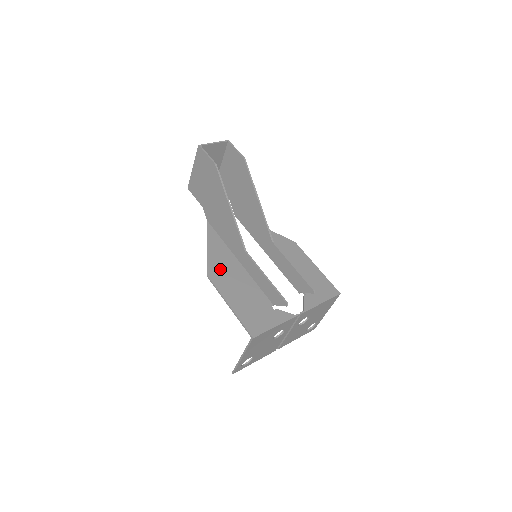
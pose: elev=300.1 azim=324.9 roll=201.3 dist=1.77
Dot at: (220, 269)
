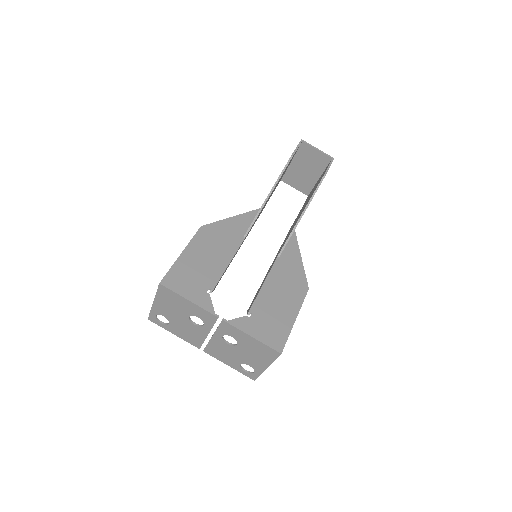
Dot at: (216, 233)
